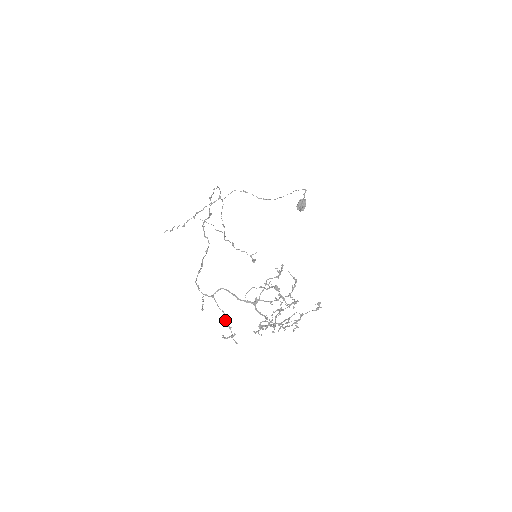
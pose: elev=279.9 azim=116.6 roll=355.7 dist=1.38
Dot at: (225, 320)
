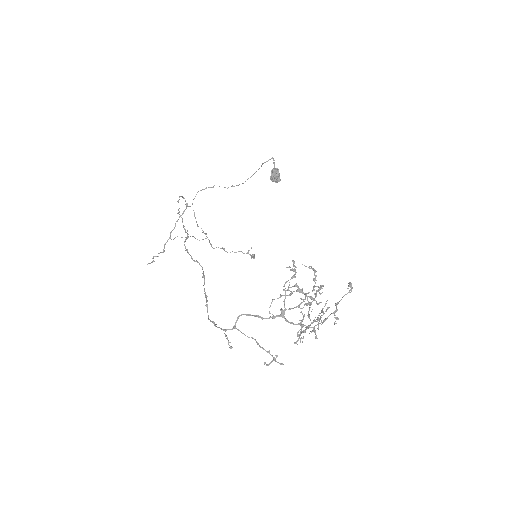
Dot at: (259, 346)
